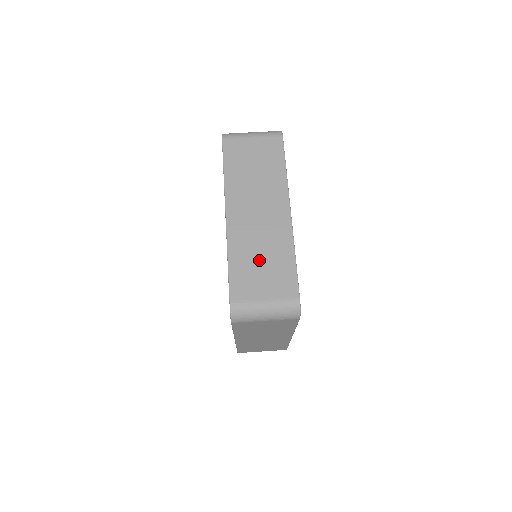
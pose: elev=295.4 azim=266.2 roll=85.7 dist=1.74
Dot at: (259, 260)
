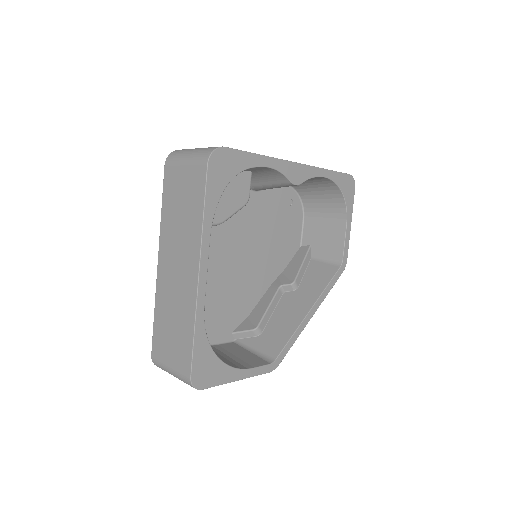
Dot at: occluded
